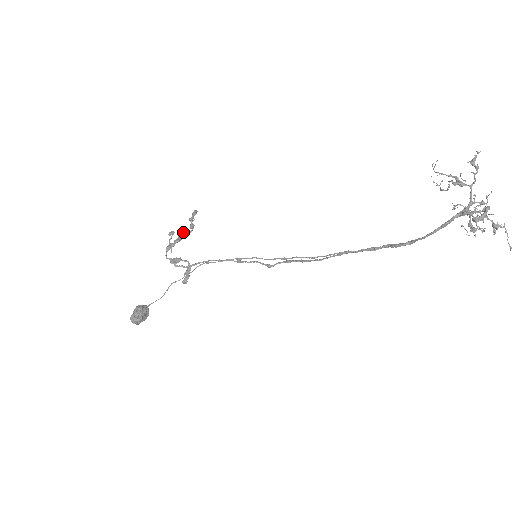
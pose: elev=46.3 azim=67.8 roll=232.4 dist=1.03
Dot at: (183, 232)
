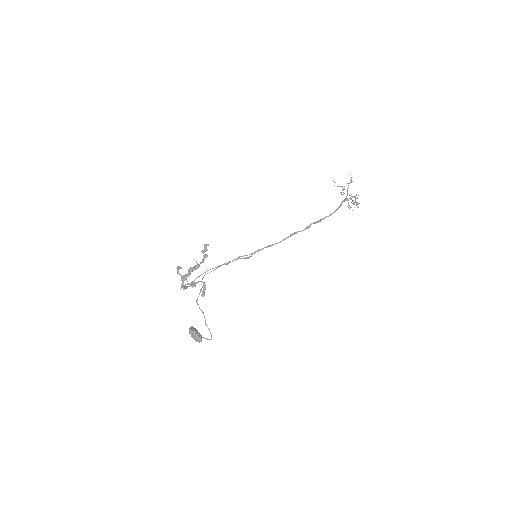
Dot at: (197, 263)
